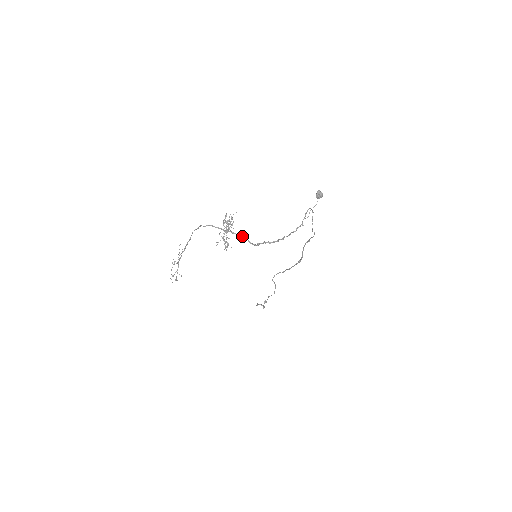
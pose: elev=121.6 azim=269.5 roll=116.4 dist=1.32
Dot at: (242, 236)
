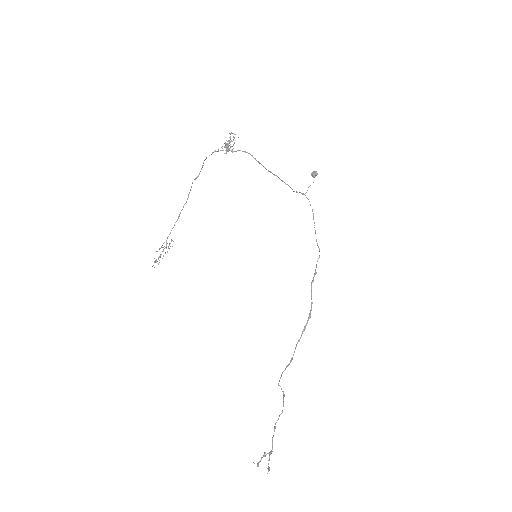
Dot at: (243, 151)
